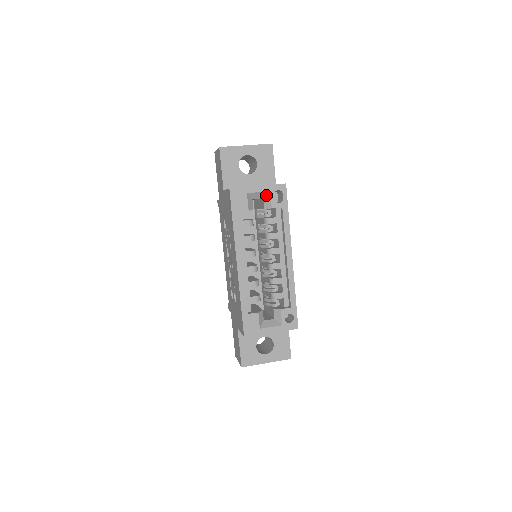
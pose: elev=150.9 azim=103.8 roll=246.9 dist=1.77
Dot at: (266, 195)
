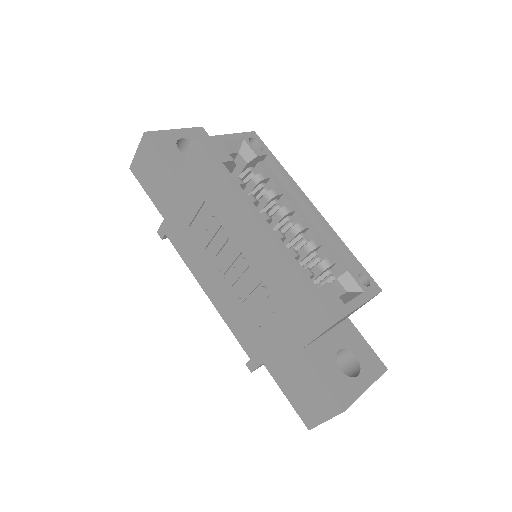
Dot at: (240, 146)
